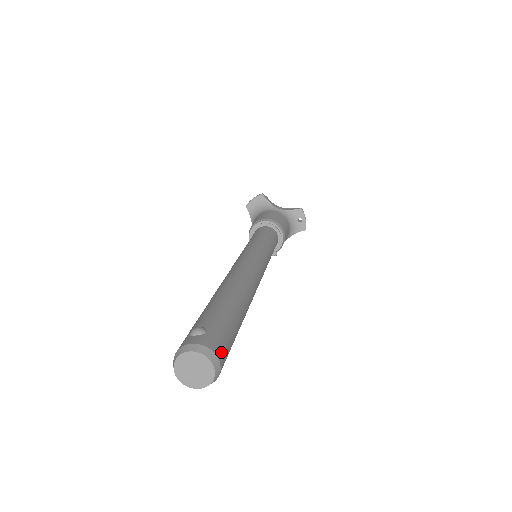
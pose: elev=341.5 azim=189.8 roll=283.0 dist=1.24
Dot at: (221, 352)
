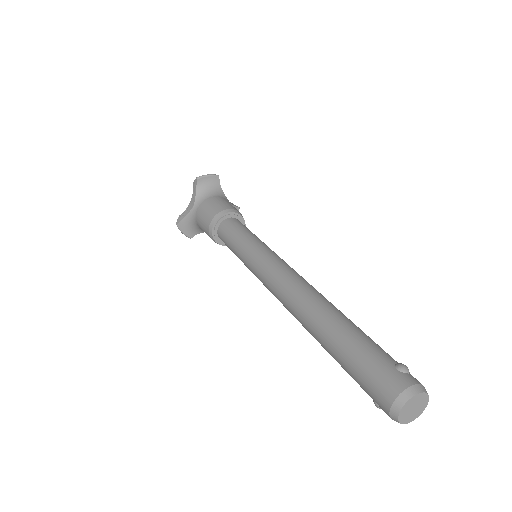
Dot at: occluded
